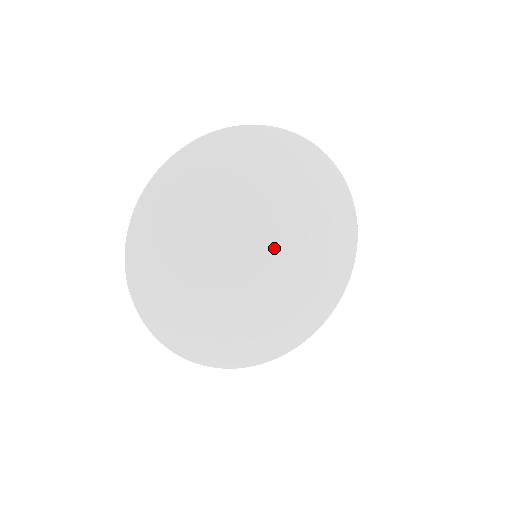
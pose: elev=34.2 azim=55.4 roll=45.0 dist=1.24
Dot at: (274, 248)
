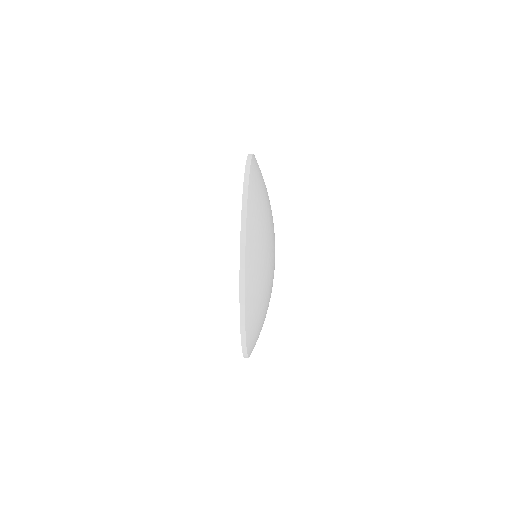
Dot at: occluded
